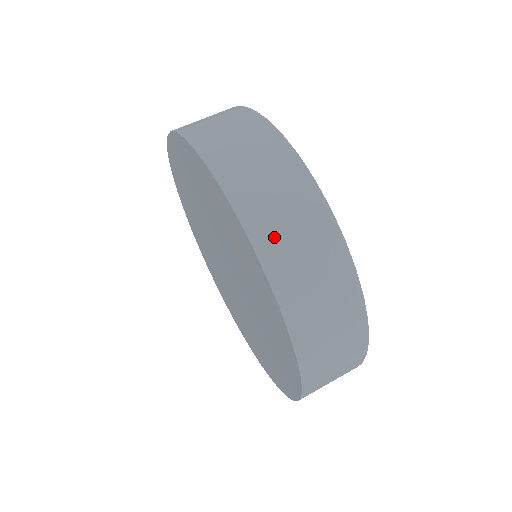
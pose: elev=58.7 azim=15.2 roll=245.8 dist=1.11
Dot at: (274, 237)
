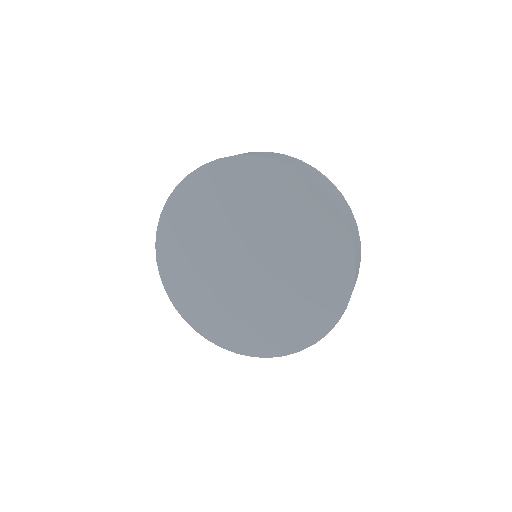
Dot at: (293, 164)
